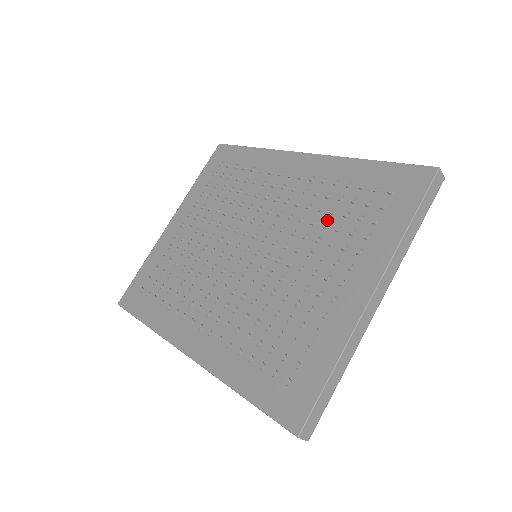
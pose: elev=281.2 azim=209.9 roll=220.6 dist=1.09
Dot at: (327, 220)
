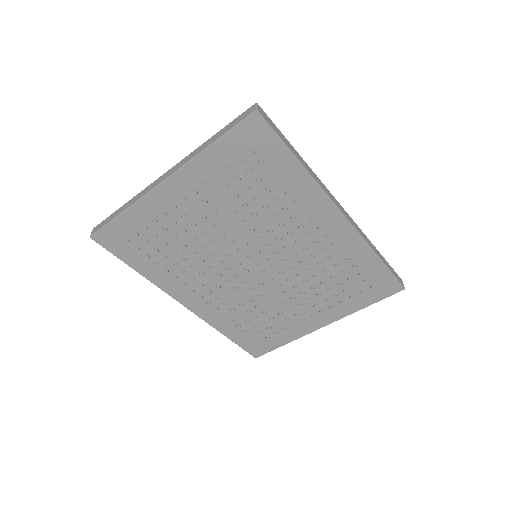
Dot at: (326, 280)
